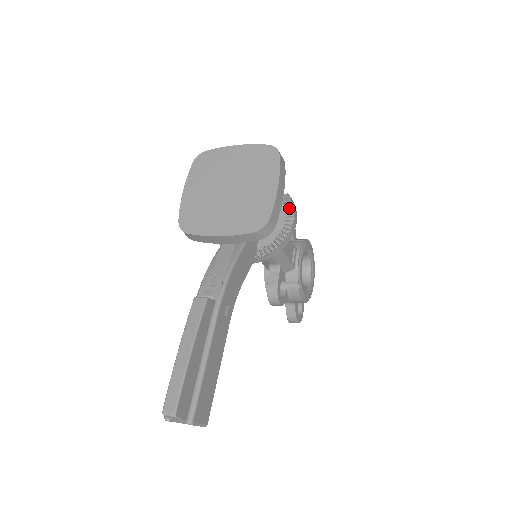
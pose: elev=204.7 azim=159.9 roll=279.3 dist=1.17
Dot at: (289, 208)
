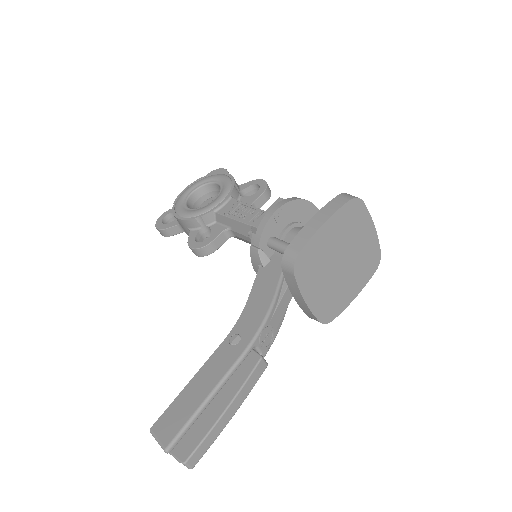
Dot at: occluded
